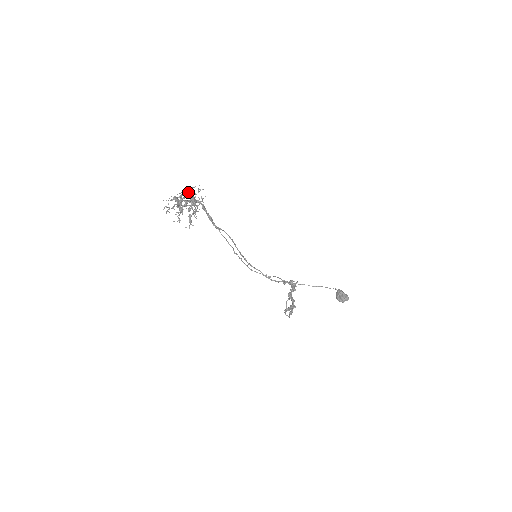
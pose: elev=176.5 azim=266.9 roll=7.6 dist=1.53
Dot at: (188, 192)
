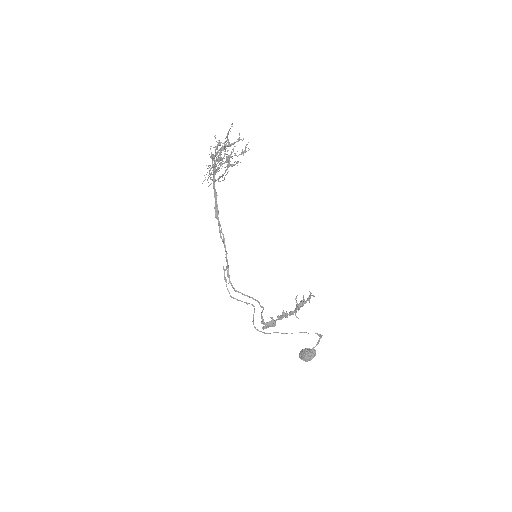
Dot at: occluded
